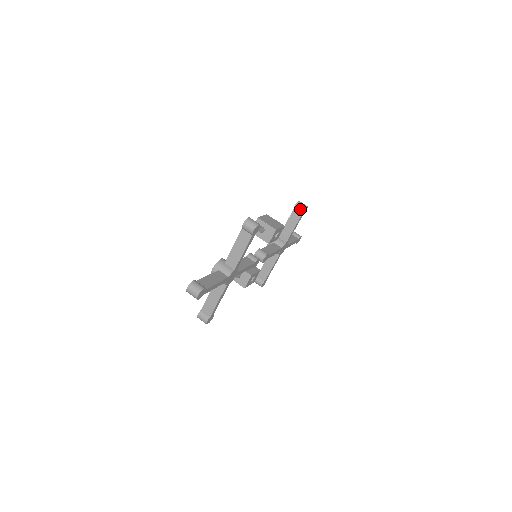
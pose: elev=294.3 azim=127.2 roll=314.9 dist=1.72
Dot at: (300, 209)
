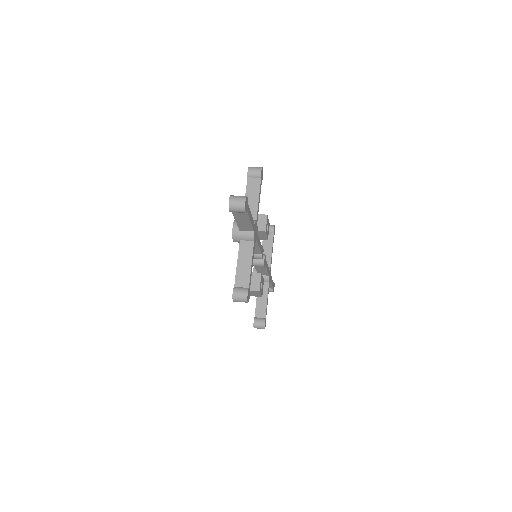
Dot at: (270, 228)
